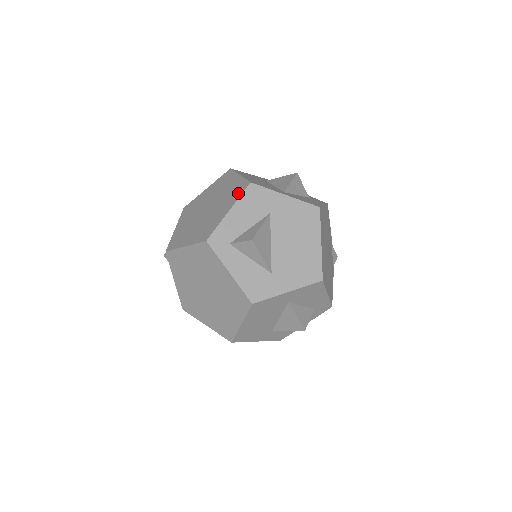
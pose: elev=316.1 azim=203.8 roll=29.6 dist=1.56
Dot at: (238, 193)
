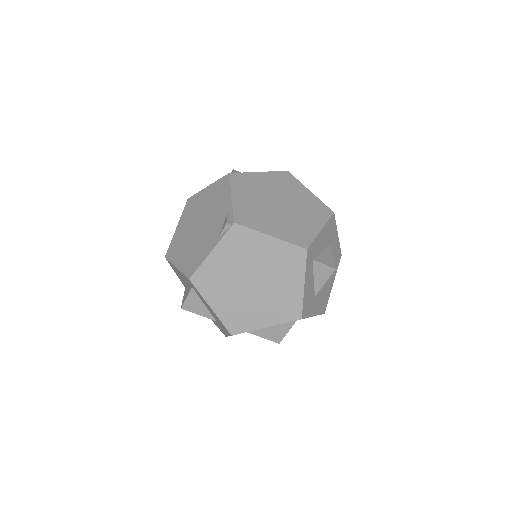
Dot at: (323, 215)
